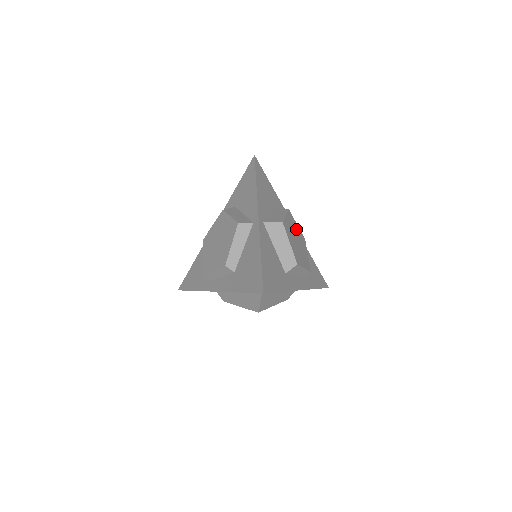
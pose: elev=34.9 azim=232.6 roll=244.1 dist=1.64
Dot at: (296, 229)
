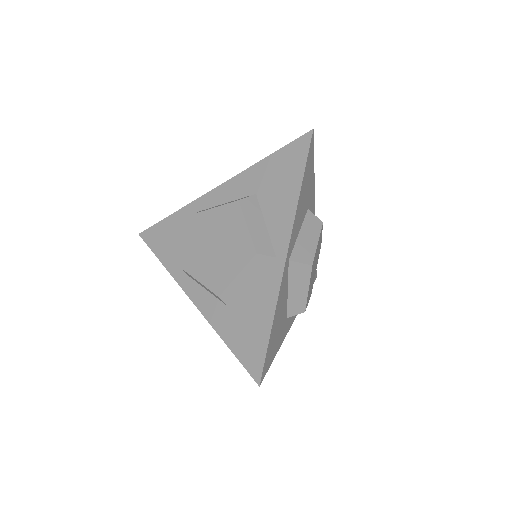
Dot at: (319, 245)
